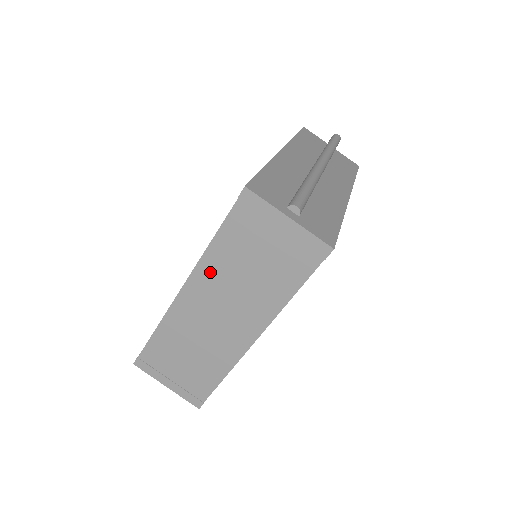
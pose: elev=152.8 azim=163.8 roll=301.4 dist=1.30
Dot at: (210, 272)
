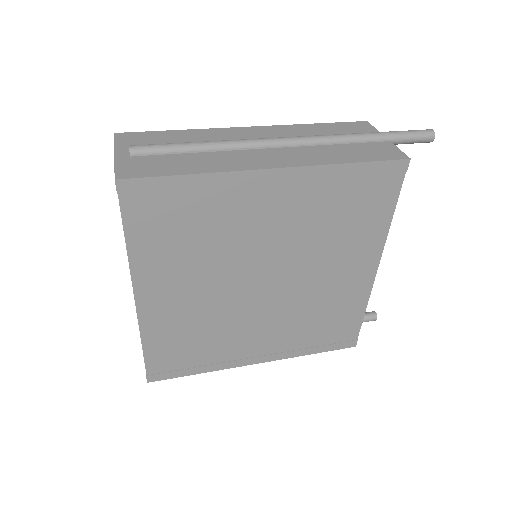
Dot at: occluded
